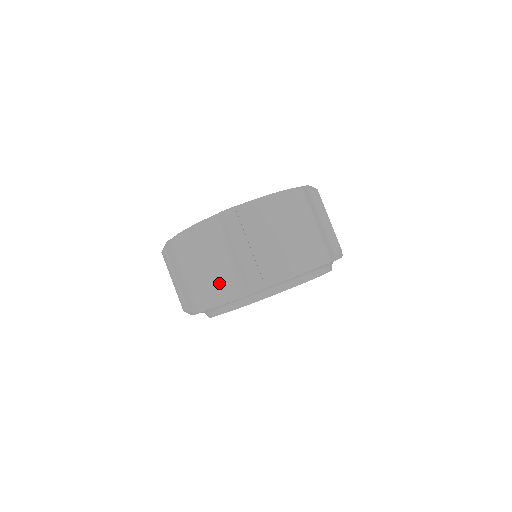
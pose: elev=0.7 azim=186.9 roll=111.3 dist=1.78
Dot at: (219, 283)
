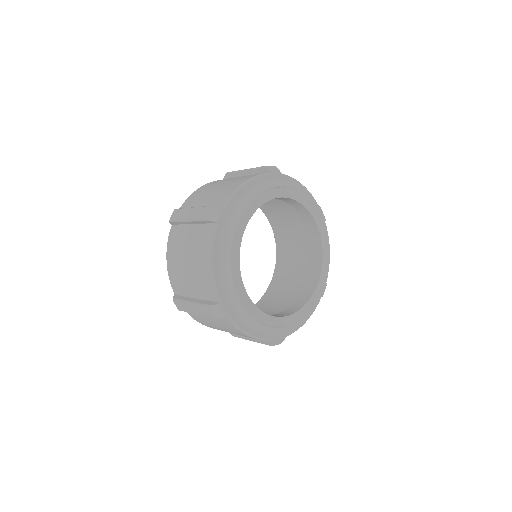
Dot at: (199, 249)
